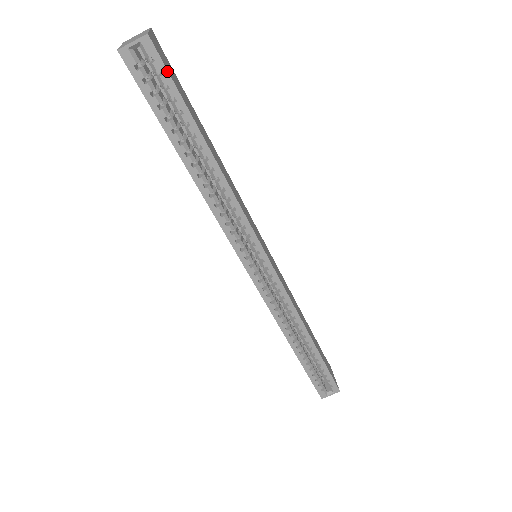
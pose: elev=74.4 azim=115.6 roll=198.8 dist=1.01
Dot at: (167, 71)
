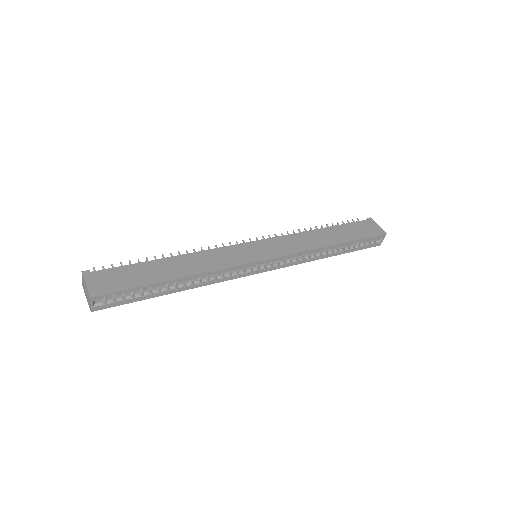
Dot at: (116, 292)
